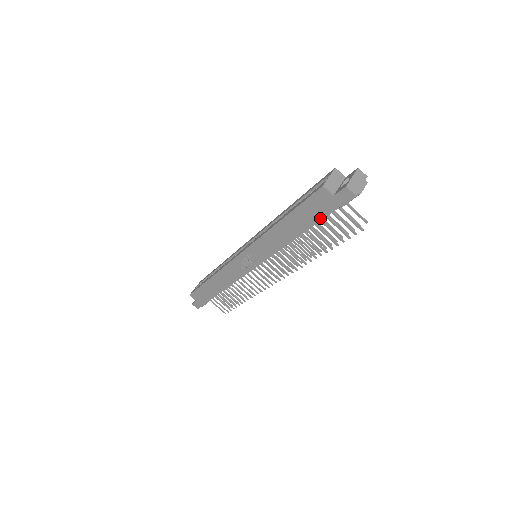
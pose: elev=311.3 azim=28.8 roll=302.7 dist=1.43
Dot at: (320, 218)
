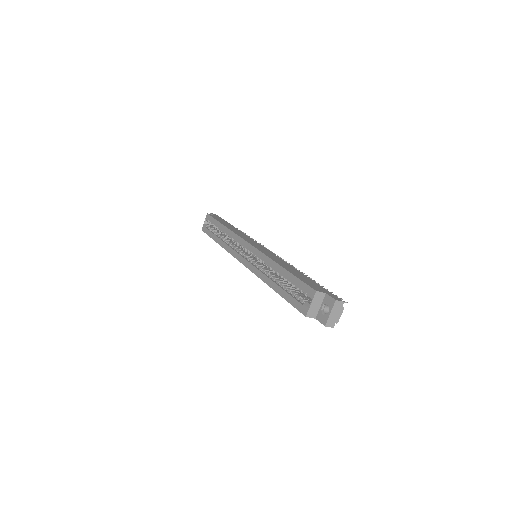
Dot at: occluded
